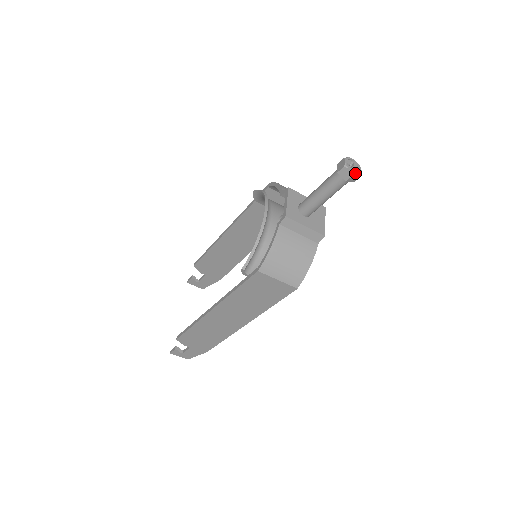
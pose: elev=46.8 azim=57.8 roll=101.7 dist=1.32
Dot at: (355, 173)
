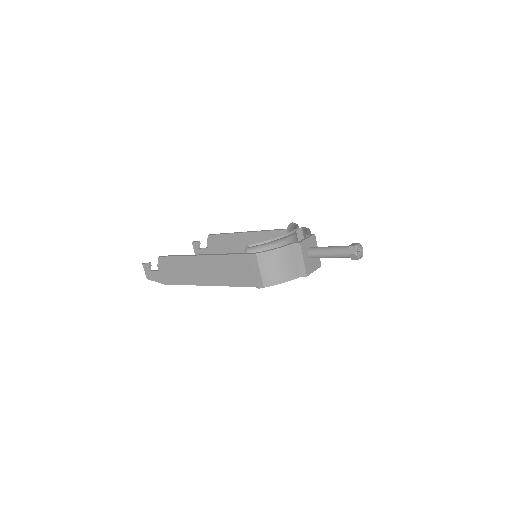
Dot at: (357, 255)
